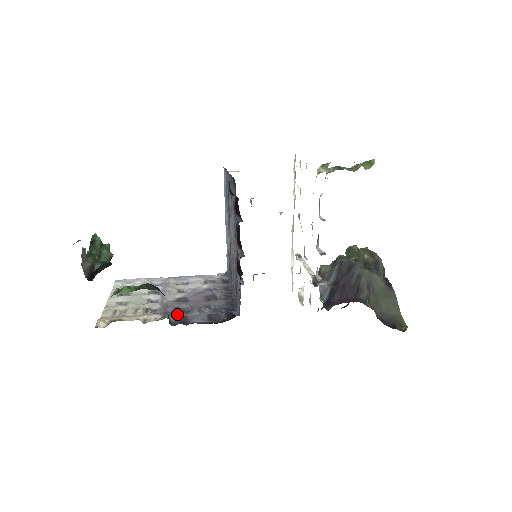
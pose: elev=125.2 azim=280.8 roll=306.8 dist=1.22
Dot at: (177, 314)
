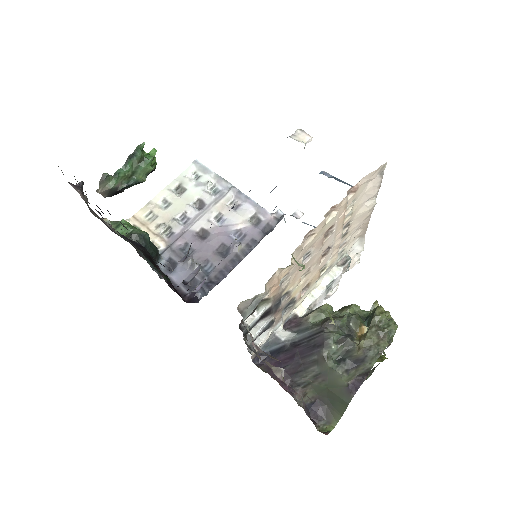
Dot at: (174, 255)
